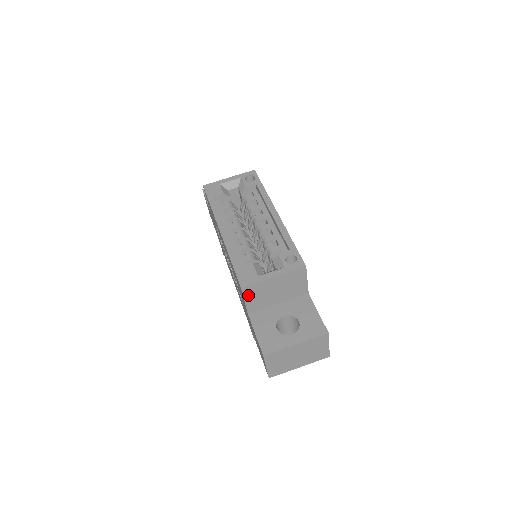
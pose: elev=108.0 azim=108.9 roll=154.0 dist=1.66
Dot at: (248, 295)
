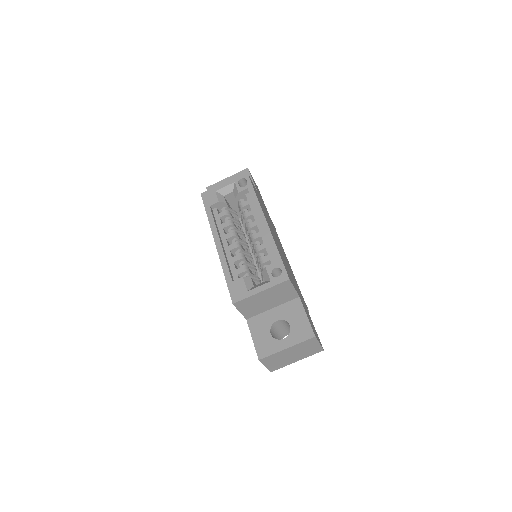
Dot at: (241, 307)
